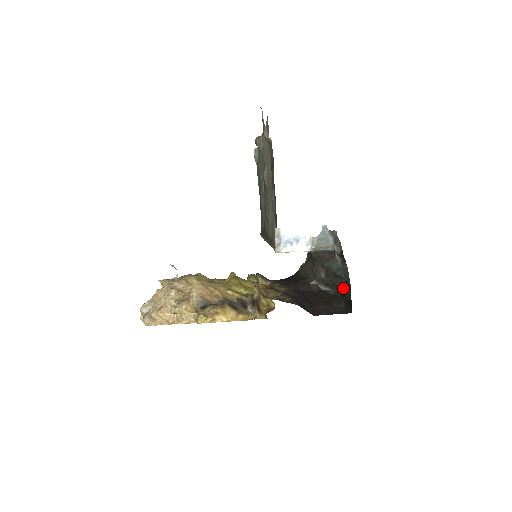
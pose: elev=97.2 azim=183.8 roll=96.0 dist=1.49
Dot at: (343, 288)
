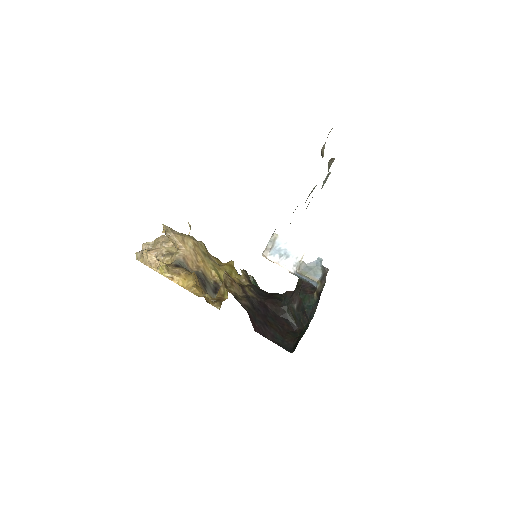
Dot at: (304, 328)
